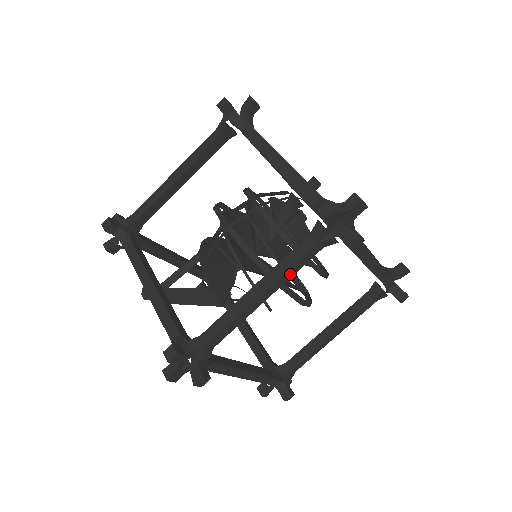
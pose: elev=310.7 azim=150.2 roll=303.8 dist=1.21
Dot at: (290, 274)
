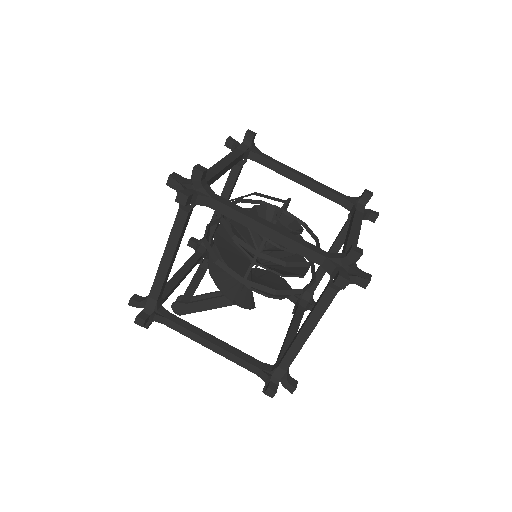
Dot at: (324, 312)
